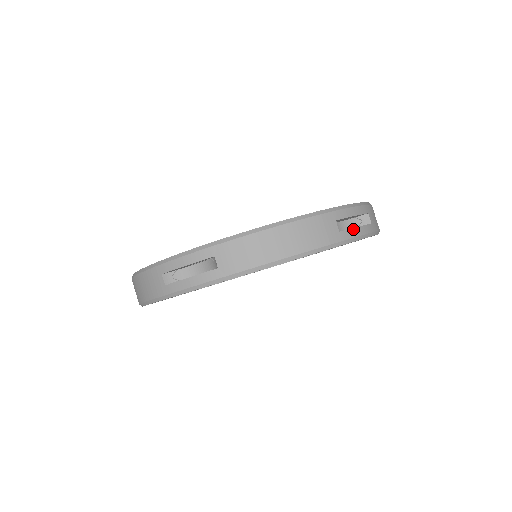
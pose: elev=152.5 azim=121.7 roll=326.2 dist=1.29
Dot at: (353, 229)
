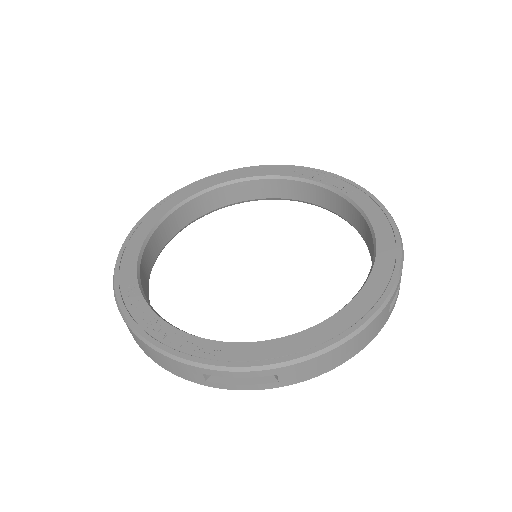
Dot at: (396, 298)
